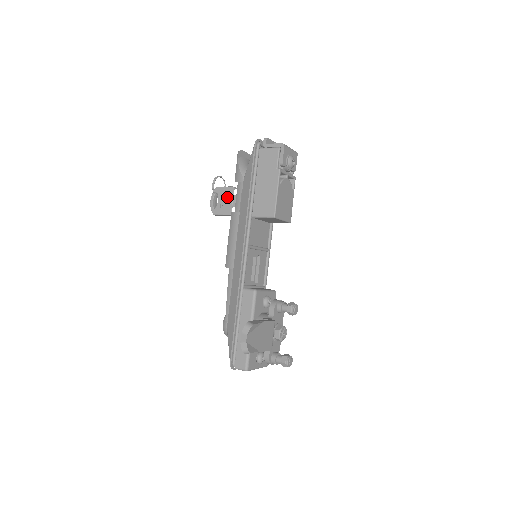
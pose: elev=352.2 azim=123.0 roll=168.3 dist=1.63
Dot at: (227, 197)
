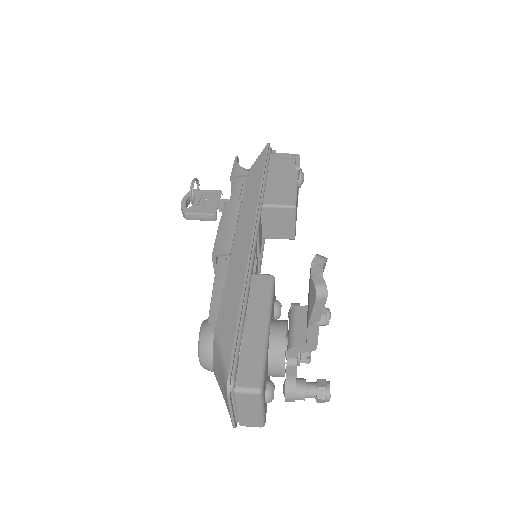
Dot at: (210, 198)
